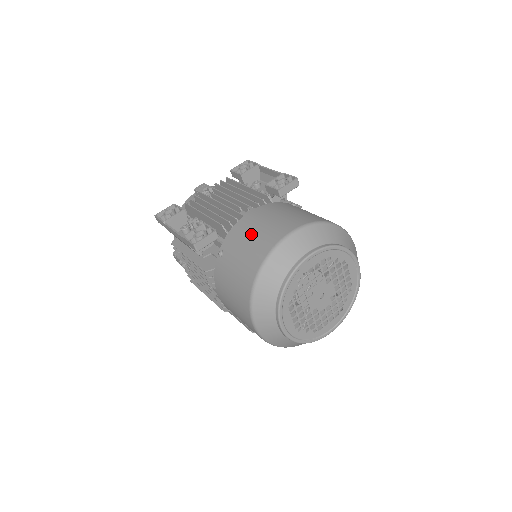
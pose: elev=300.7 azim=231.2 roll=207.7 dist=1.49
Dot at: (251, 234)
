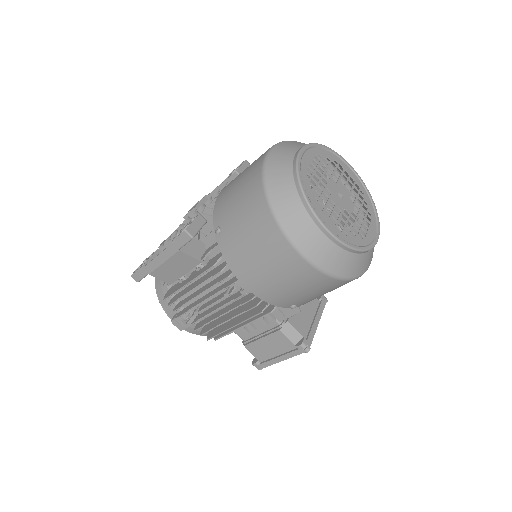
Dot at: (235, 186)
